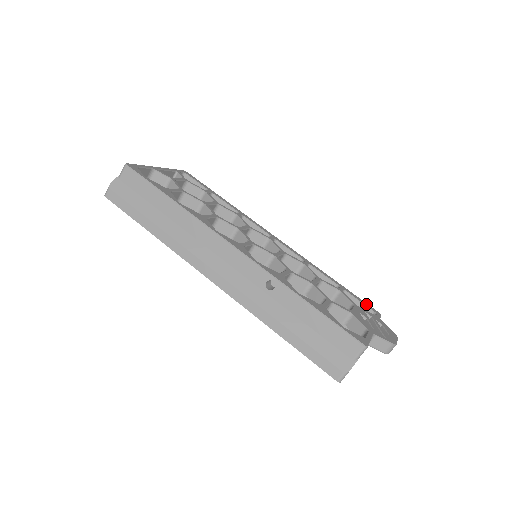
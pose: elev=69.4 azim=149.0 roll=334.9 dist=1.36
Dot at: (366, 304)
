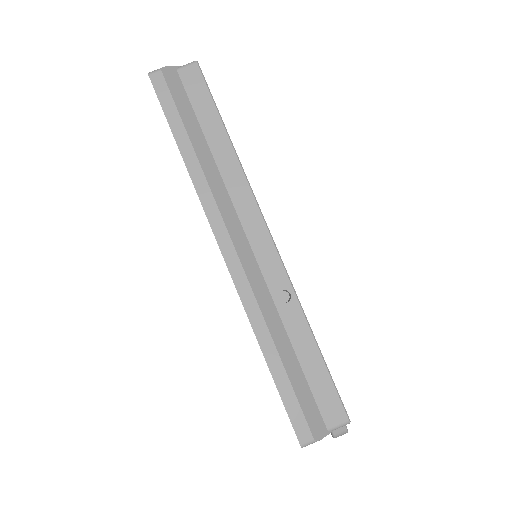
Dot at: occluded
